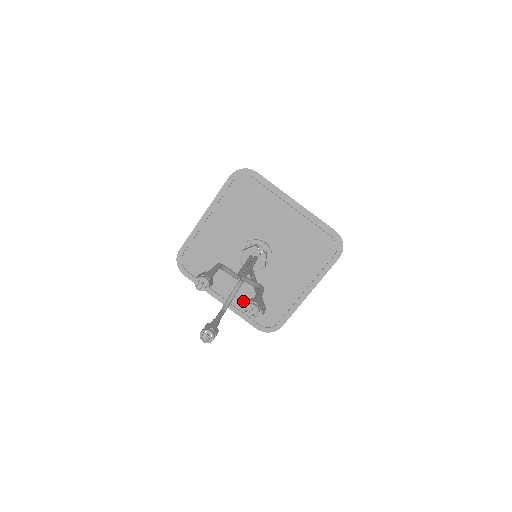
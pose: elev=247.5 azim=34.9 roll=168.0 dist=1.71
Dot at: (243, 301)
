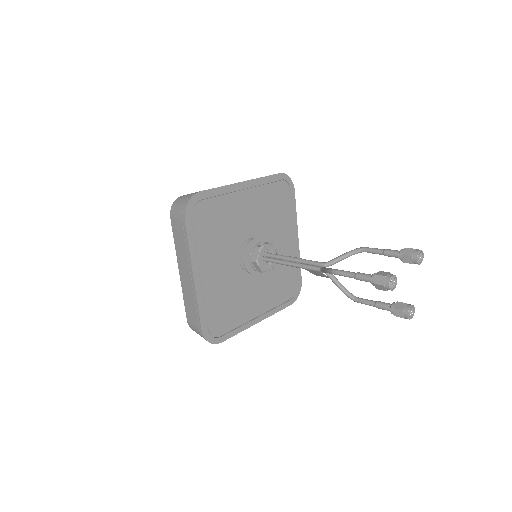
Dot at: (271, 299)
